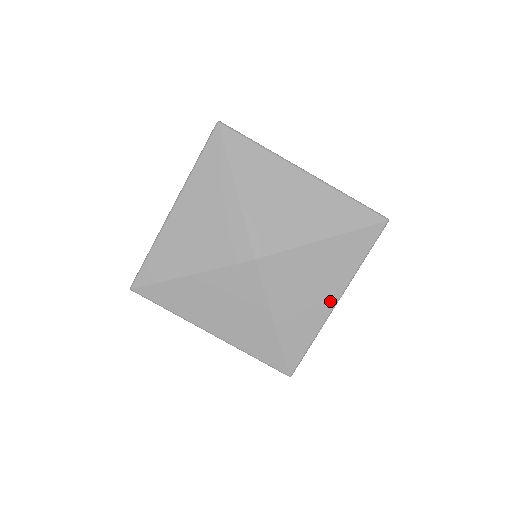
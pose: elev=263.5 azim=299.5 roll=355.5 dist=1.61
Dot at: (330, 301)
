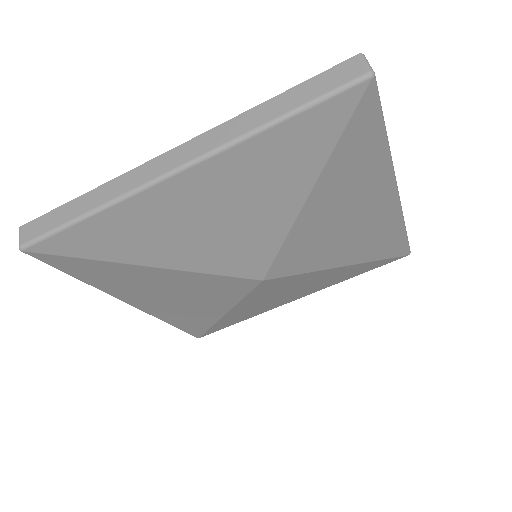
Dot at: (293, 299)
